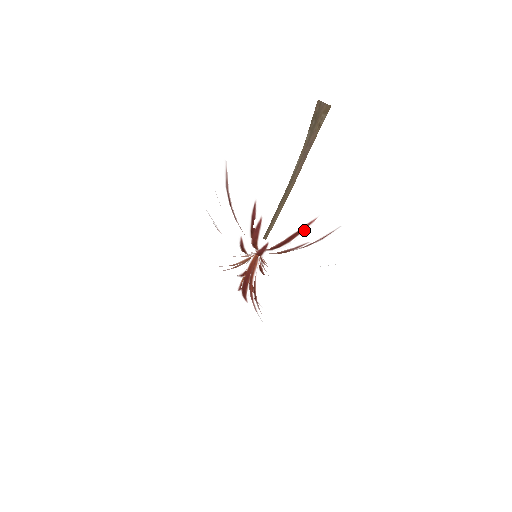
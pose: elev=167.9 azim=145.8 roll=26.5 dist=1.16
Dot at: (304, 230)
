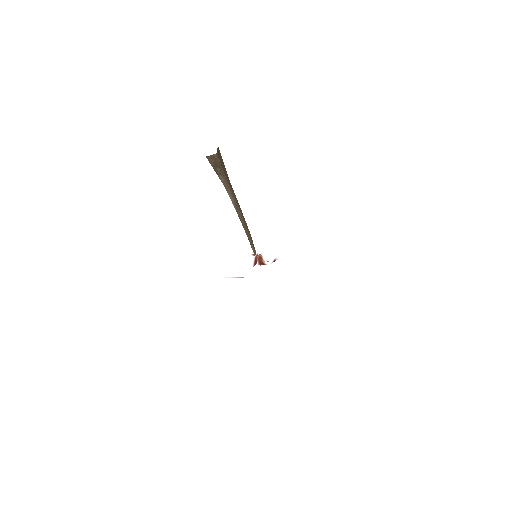
Dot at: occluded
